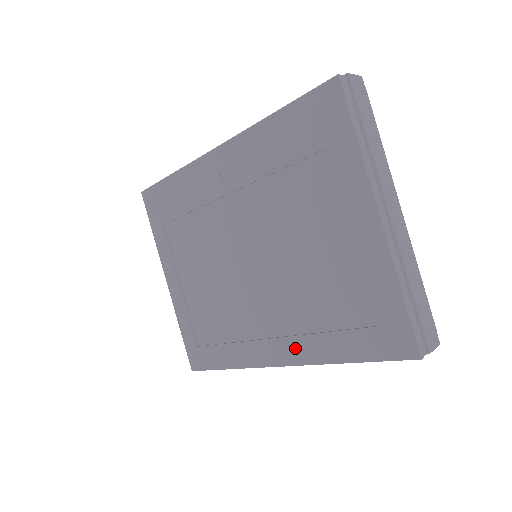
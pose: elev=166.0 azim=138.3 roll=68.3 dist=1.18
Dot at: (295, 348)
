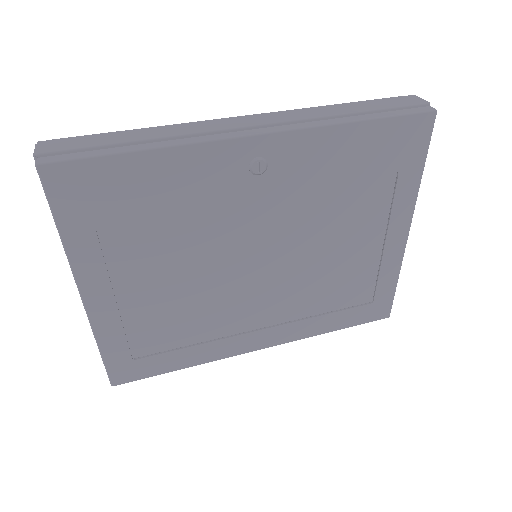
Dot at: (286, 332)
